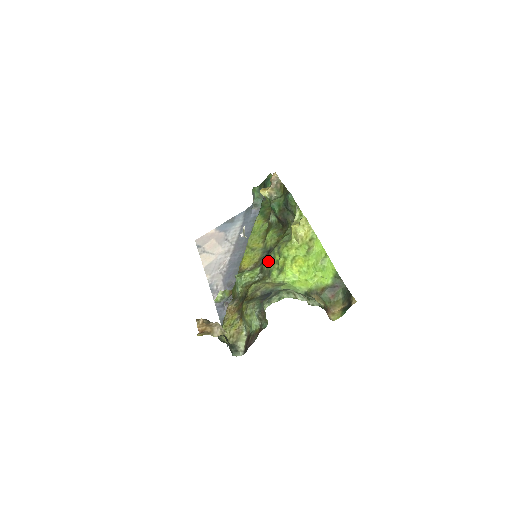
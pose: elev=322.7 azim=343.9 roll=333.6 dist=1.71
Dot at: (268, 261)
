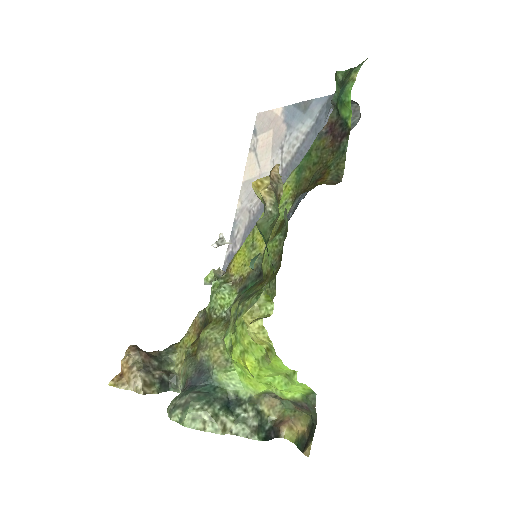
Dot at: (235, 309)
